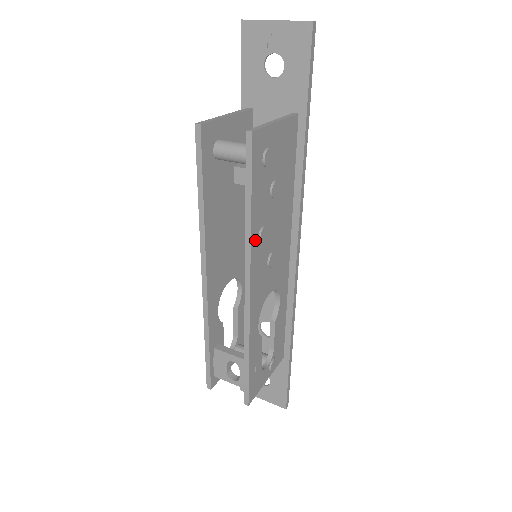
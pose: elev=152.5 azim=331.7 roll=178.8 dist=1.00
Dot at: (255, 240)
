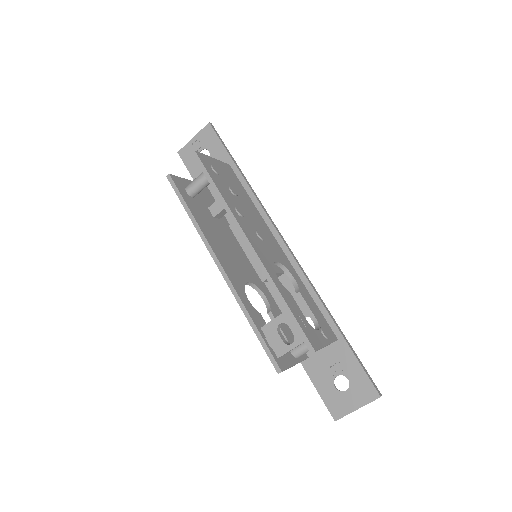
Dot at: (234, 211)
